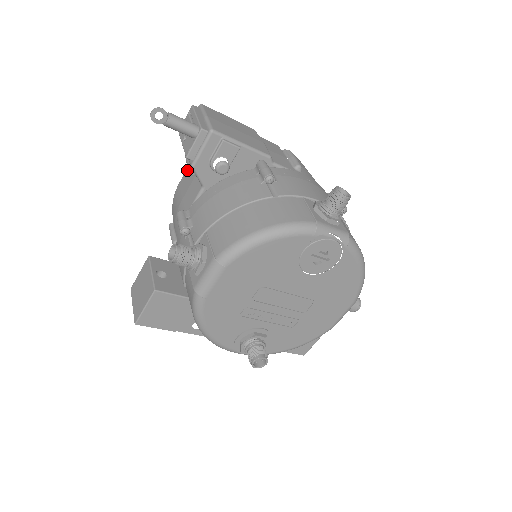
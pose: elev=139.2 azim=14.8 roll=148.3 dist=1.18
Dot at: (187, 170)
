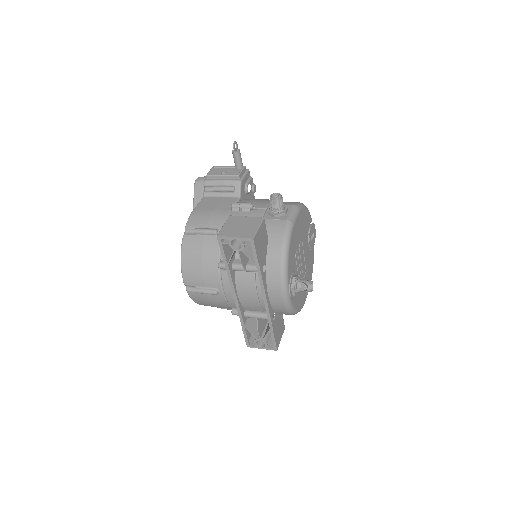
Dot at: (202, 201)
